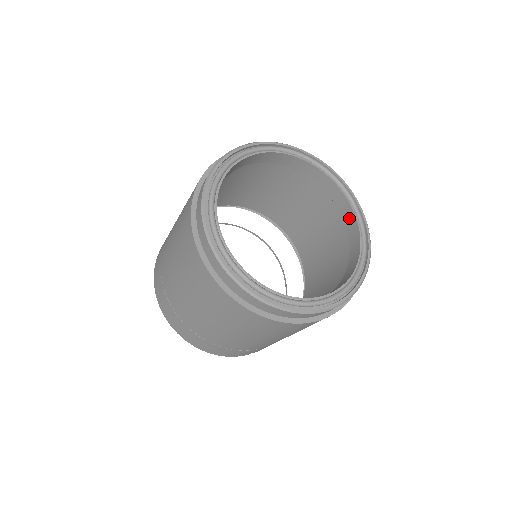
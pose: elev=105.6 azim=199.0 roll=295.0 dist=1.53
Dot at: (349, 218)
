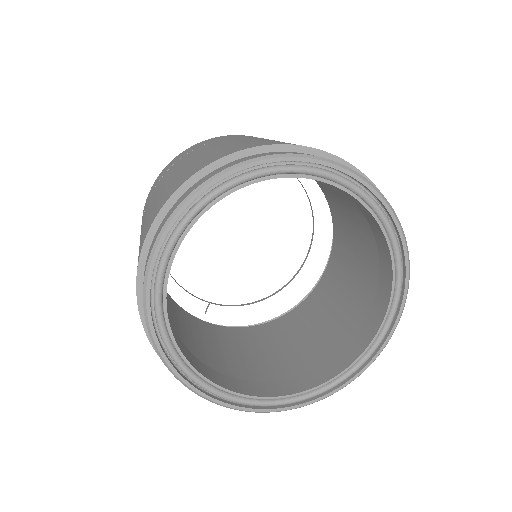
Dot at: (371, 326)
